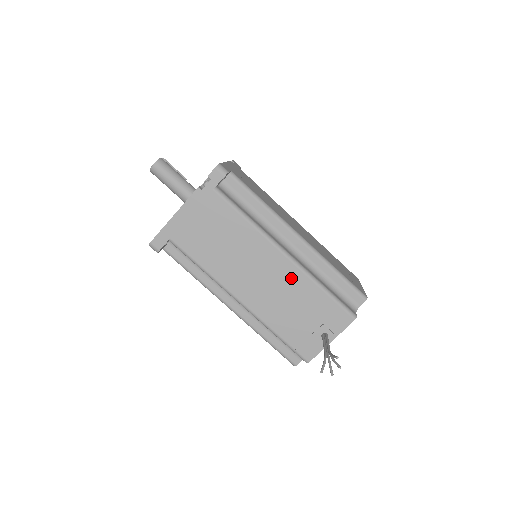
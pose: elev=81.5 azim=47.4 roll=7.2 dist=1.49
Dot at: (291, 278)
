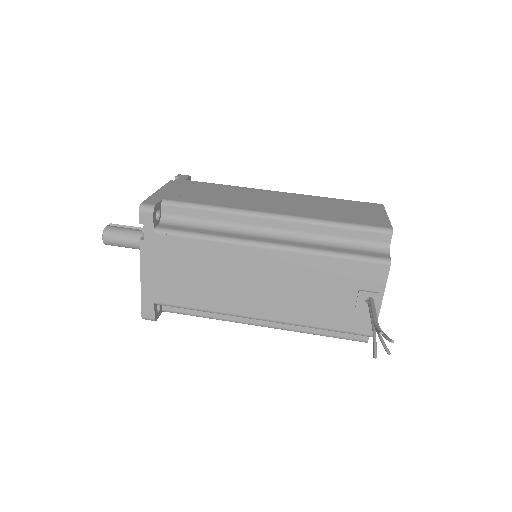
Dot at: (291, 266)
